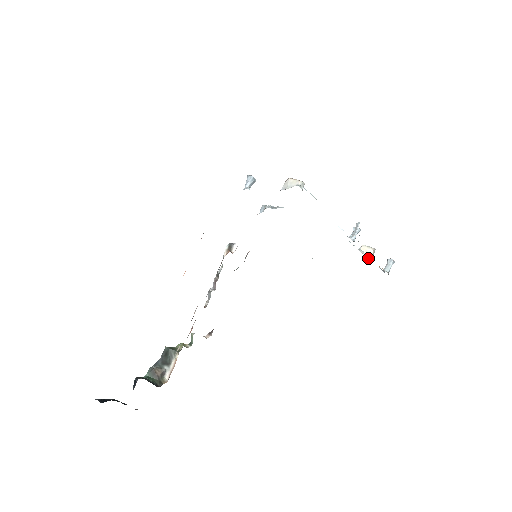
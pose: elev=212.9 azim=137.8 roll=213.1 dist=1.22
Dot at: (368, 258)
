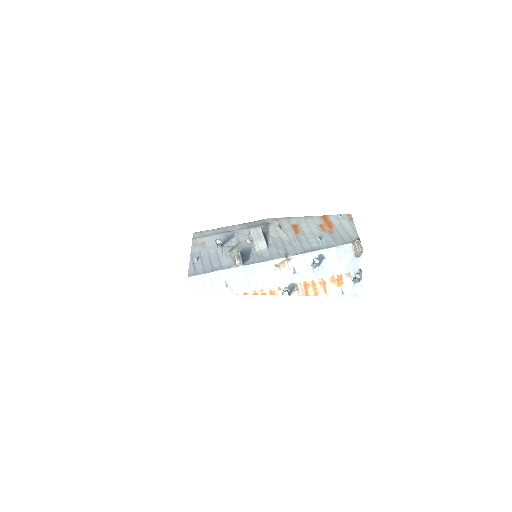
Dot at: (354, 256)
